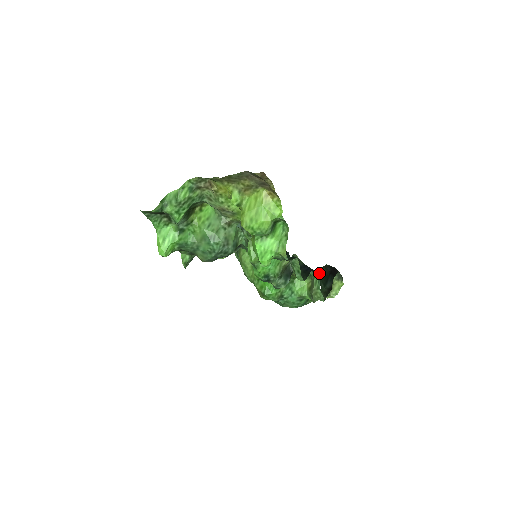
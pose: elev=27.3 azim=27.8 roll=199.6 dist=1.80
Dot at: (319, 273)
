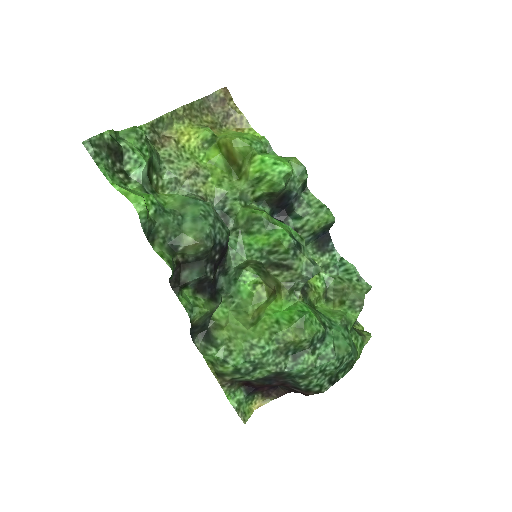
Dot at: occluded
